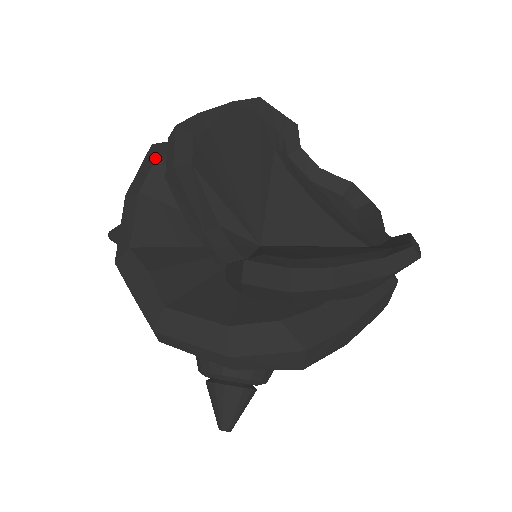
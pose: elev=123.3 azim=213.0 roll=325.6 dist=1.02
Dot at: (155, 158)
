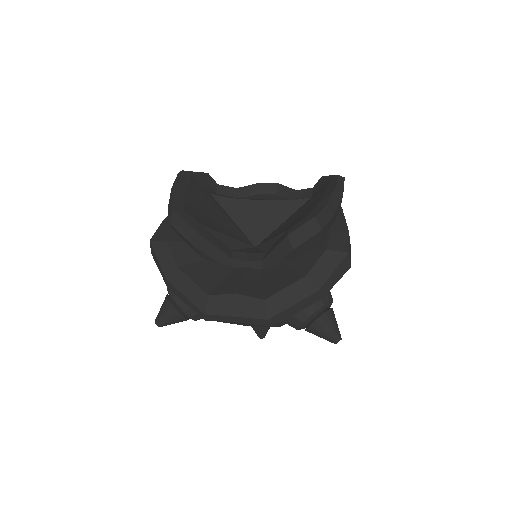
Dot at: (166, 243)
